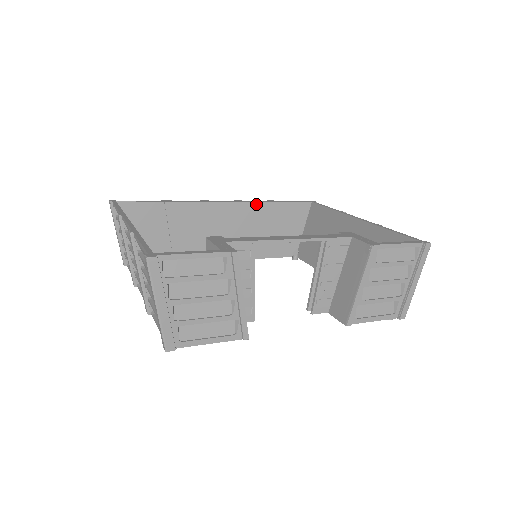
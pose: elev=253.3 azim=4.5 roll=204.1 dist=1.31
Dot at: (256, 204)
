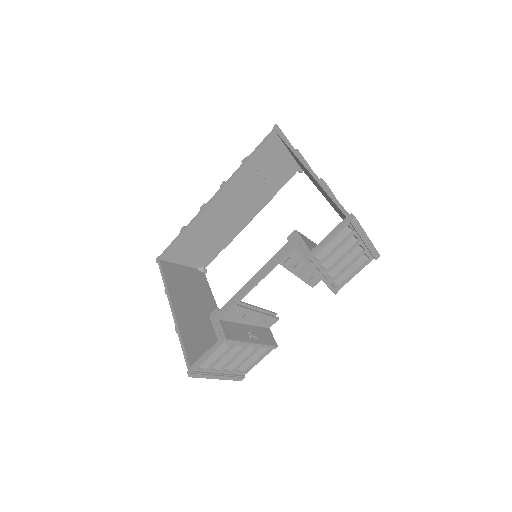
Dot at: (235, 178)
